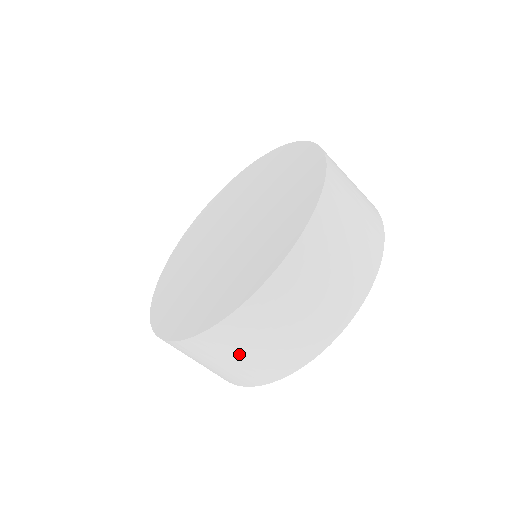
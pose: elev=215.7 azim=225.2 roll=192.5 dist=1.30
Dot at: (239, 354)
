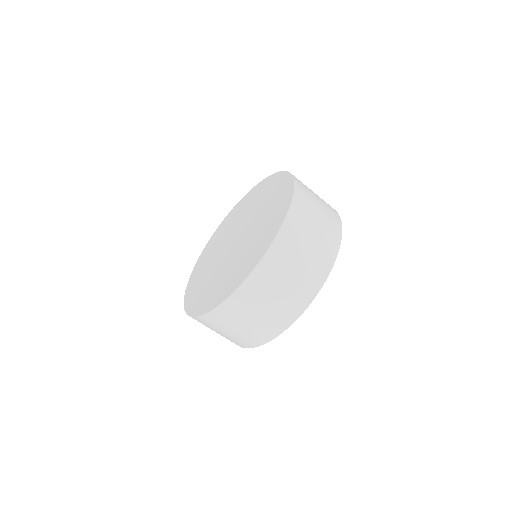
Dot at: (241, 323)
